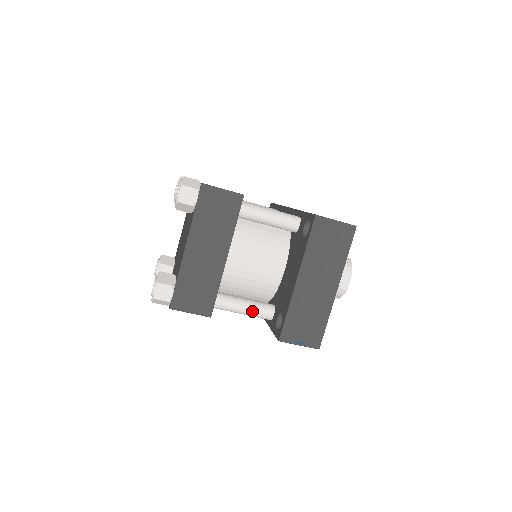
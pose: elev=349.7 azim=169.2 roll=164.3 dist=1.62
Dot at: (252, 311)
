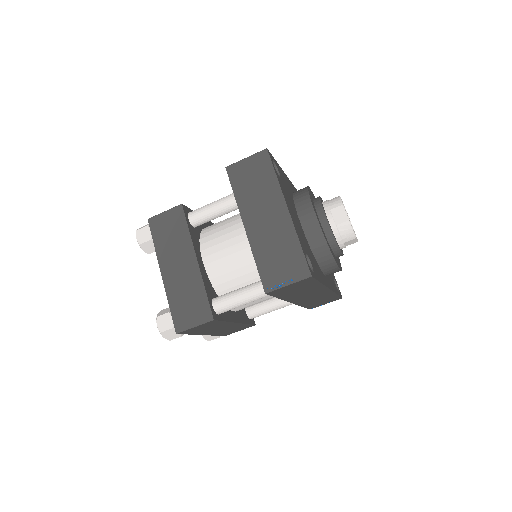
Dot at: (250, 293)
